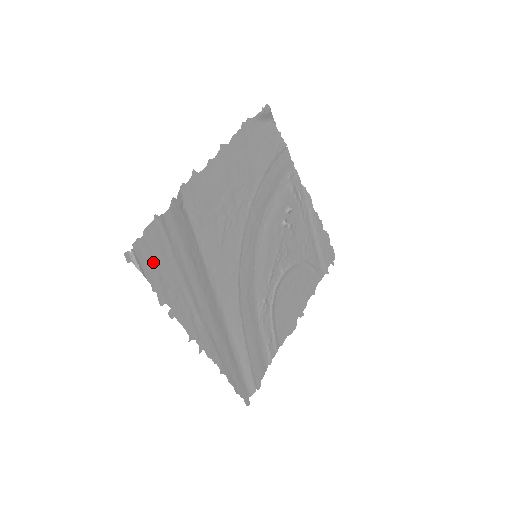
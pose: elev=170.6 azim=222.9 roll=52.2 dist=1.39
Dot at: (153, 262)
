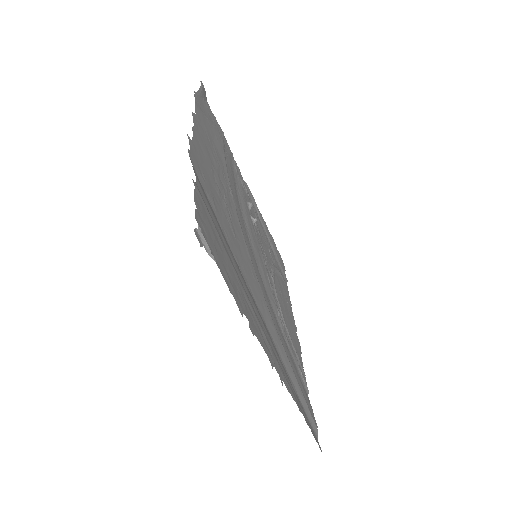
Dot at: (215, 249)
